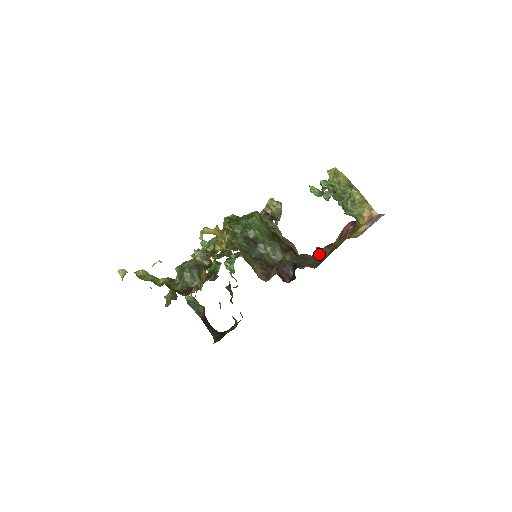
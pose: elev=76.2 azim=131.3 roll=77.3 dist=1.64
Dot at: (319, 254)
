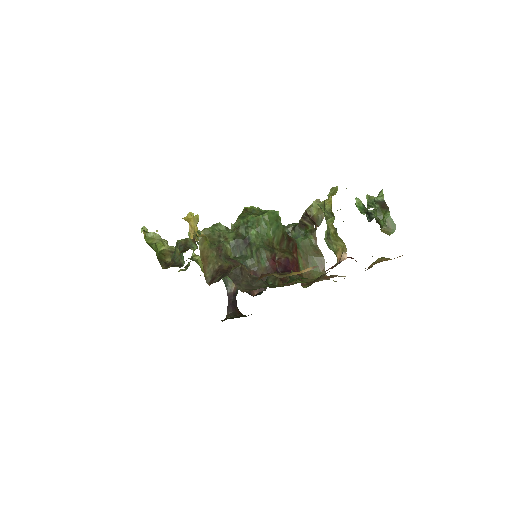
Dot at: (290, 279)
